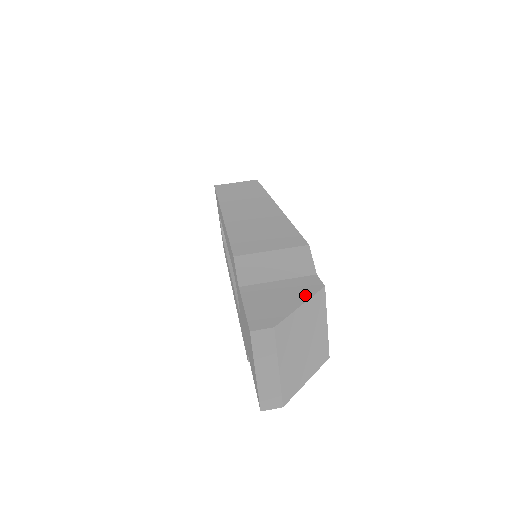
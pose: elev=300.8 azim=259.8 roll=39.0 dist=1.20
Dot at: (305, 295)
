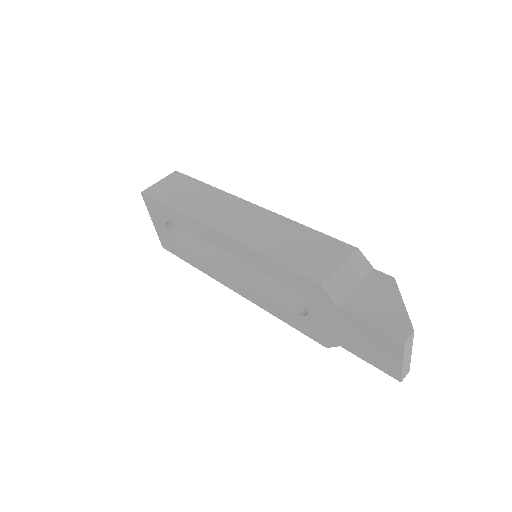
Dot at: (394, 293)
